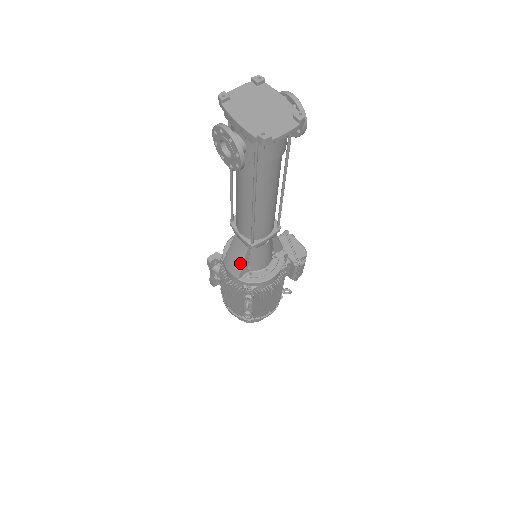
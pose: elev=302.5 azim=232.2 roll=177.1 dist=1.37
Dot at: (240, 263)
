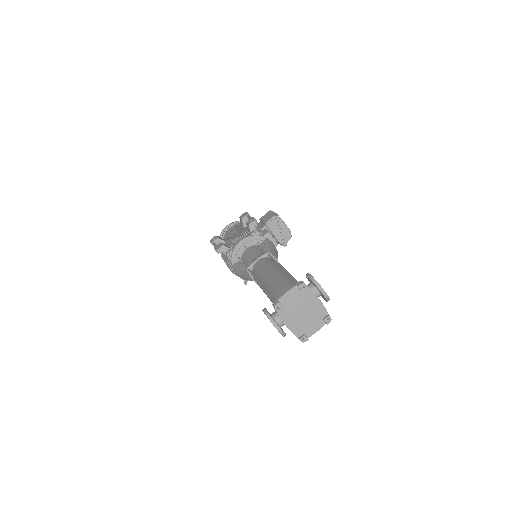
Dot at: occluded
